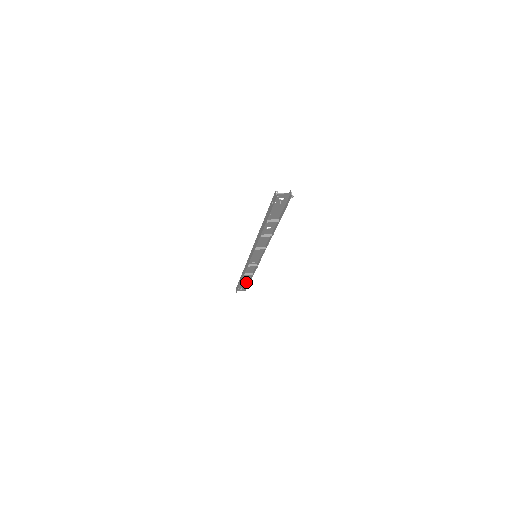
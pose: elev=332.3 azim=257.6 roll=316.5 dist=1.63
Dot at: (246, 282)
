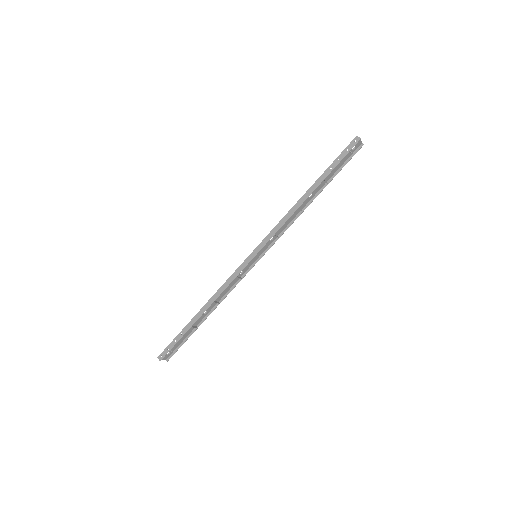
Dot at: (195, 327)
